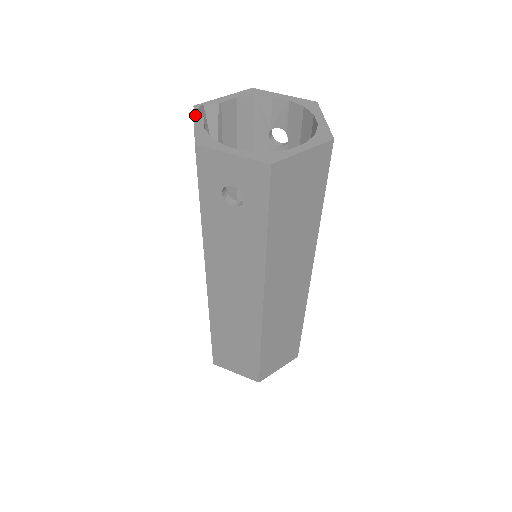
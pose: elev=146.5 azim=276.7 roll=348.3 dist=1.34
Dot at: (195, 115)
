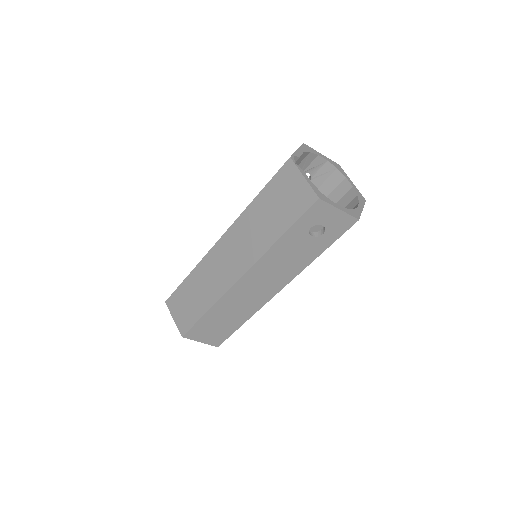
Dot at: (299, 168)
